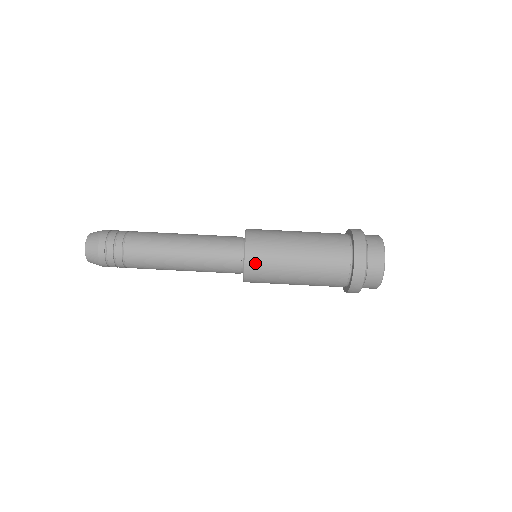
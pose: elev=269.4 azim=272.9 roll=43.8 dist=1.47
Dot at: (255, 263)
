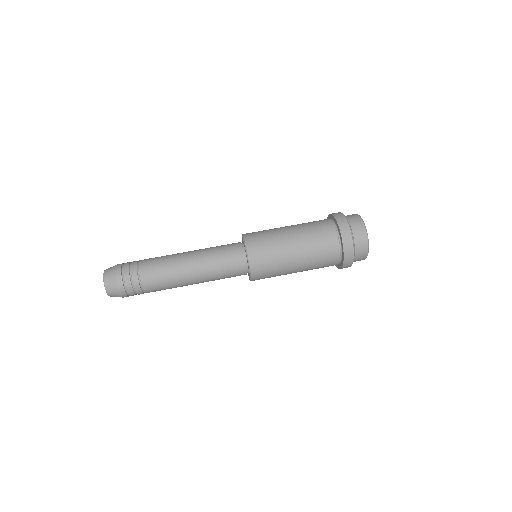
Dot at: (252, 234)
